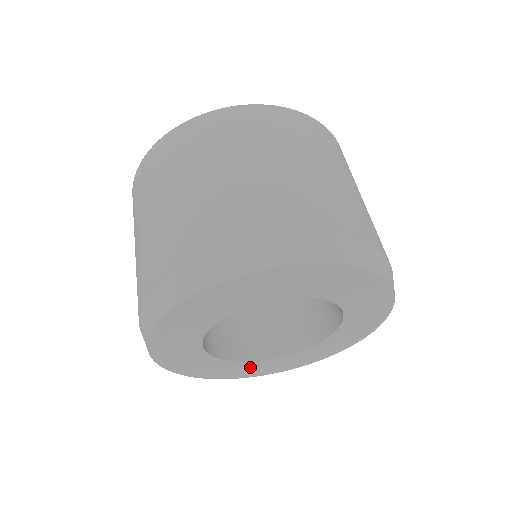
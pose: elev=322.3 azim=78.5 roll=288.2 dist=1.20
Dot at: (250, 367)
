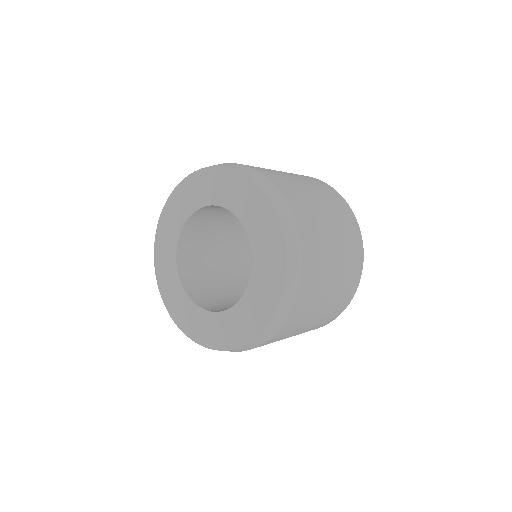
Dot at: (197, 318)
